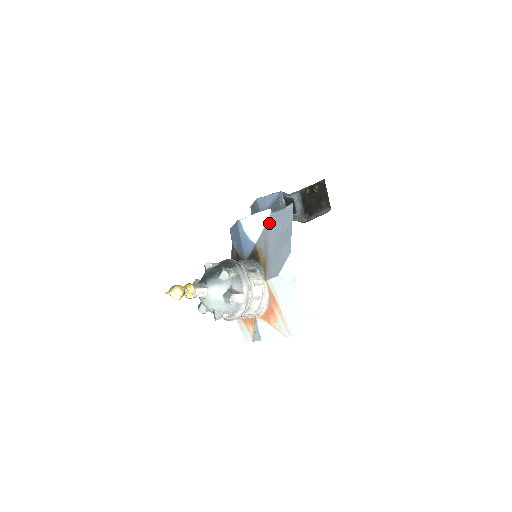
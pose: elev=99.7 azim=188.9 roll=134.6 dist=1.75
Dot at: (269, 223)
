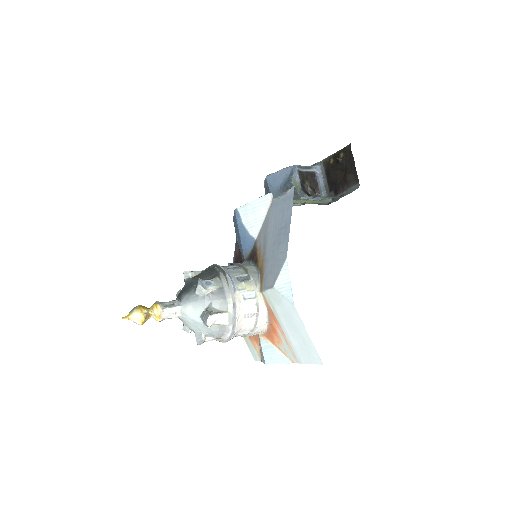
Dot at: (270, 212)
